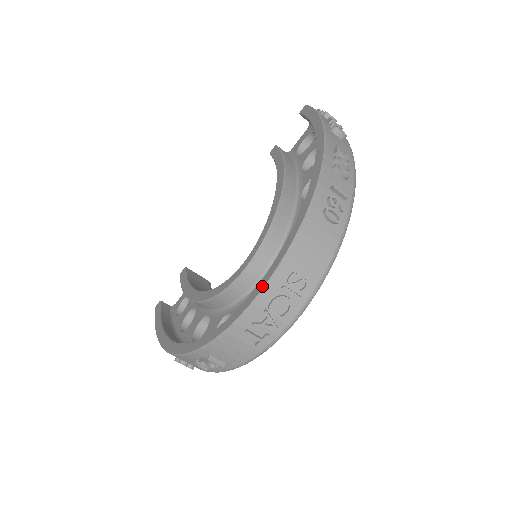
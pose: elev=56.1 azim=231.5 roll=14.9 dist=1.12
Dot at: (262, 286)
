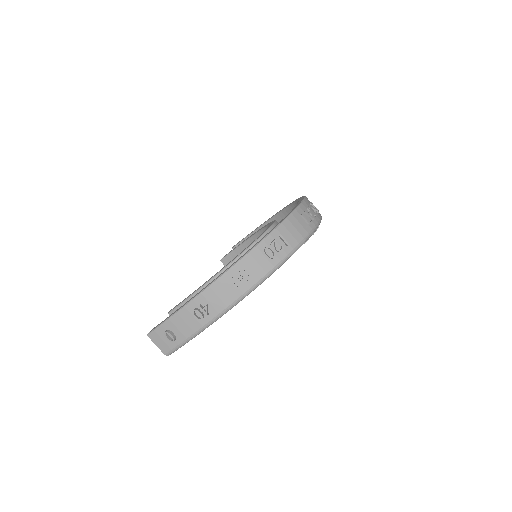
Dot at: (302, 200)
